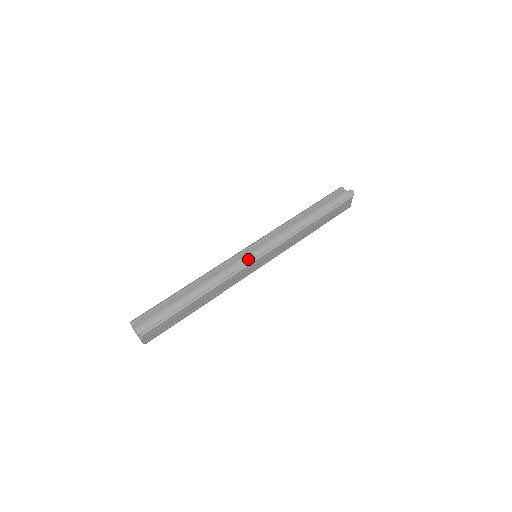
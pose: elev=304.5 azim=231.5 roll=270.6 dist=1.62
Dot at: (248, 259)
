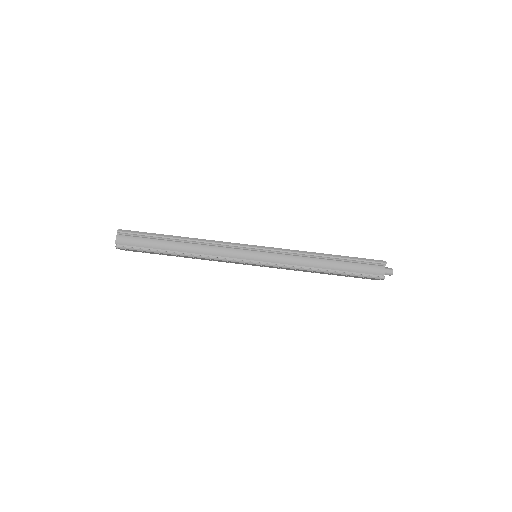
Dot at: (243, 257)
